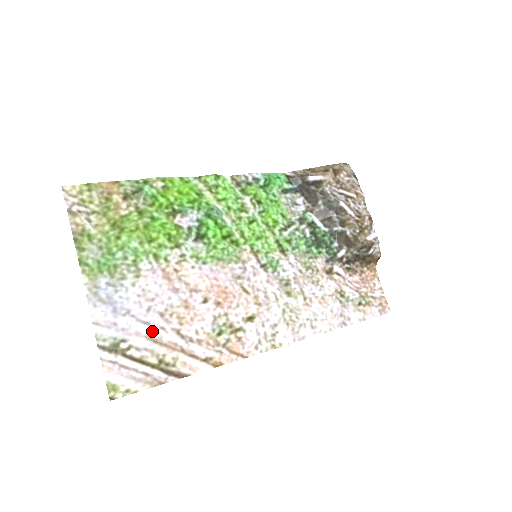
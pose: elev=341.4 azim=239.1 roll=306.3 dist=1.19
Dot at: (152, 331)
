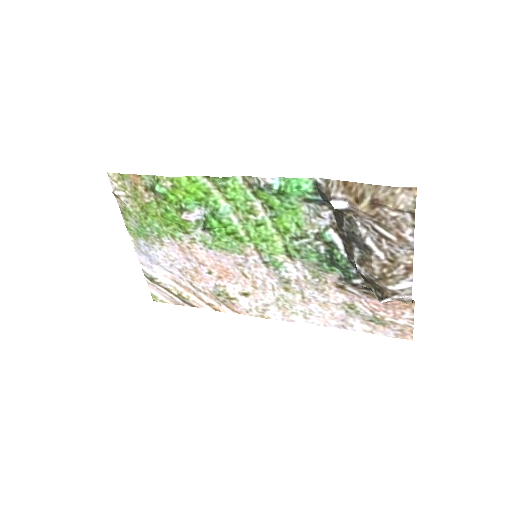
Dot at: (175, 277)
